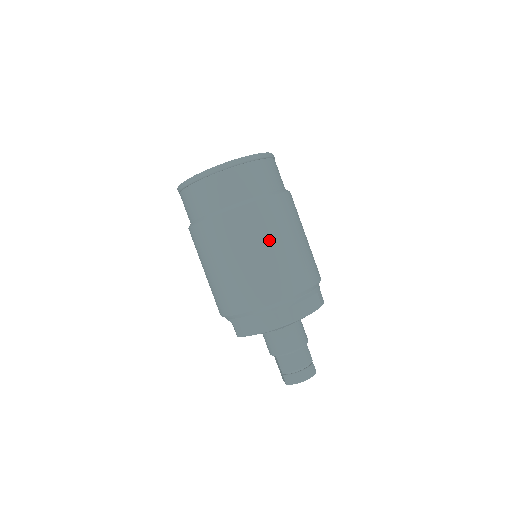
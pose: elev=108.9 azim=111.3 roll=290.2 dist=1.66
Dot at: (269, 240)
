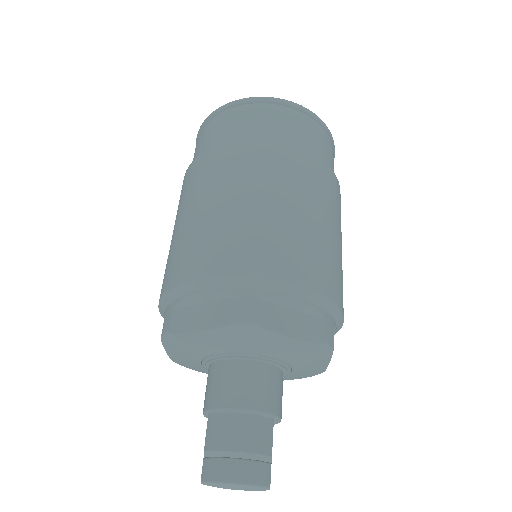
Dot at: (274, 190)
